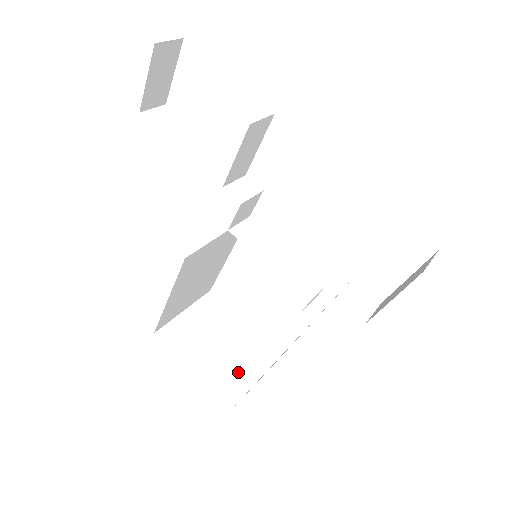
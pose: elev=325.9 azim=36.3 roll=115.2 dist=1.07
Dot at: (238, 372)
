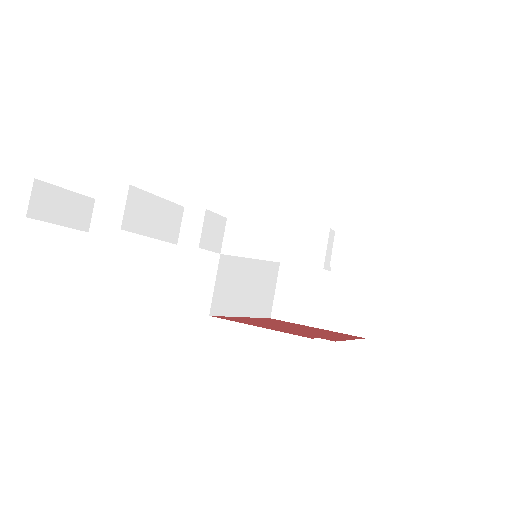
Dot at: (351, 299)
